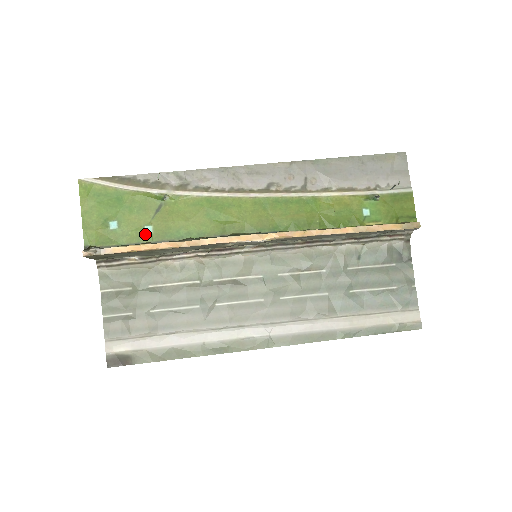
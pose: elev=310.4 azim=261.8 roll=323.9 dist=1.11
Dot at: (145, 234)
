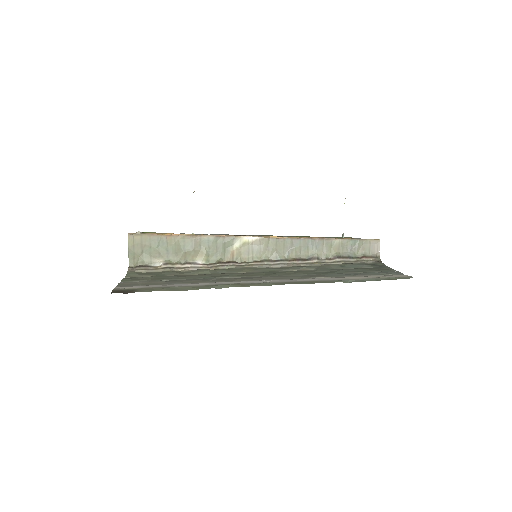
Dot at: occluded
